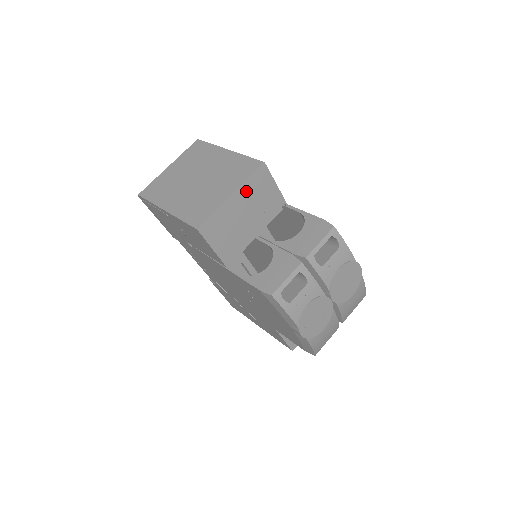
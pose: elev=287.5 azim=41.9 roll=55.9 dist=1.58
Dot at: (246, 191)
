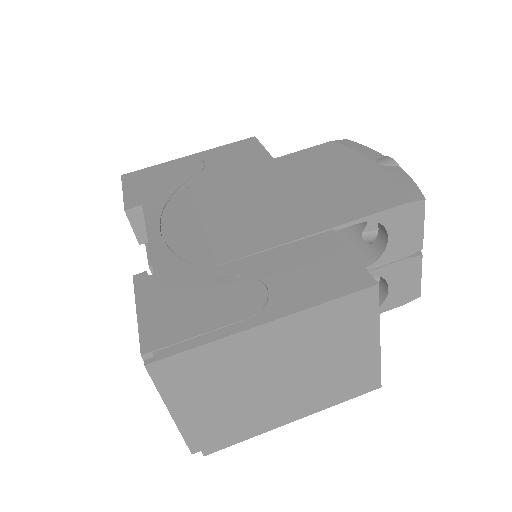
Dot at: occluded
